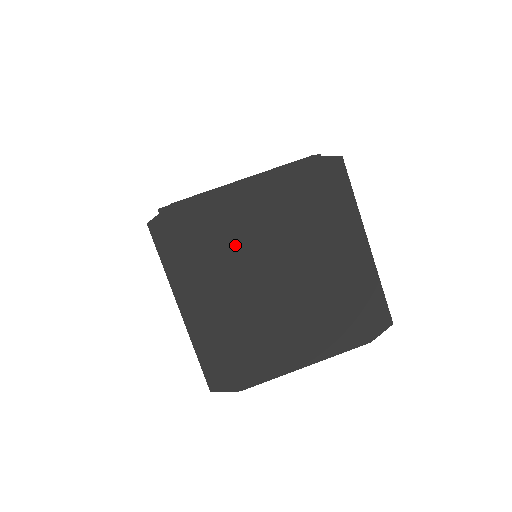
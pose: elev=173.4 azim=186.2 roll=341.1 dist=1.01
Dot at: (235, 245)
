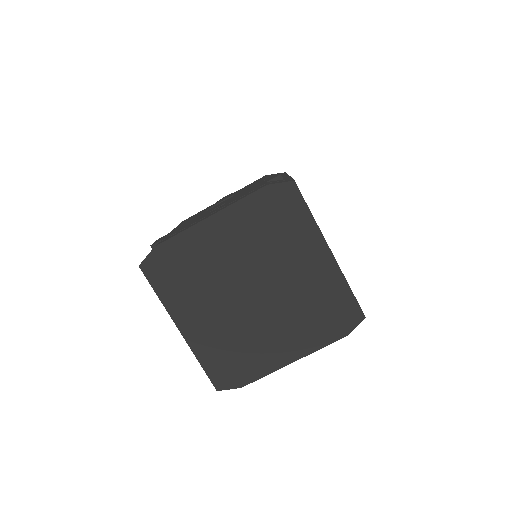
Dot at: (214, 272)
